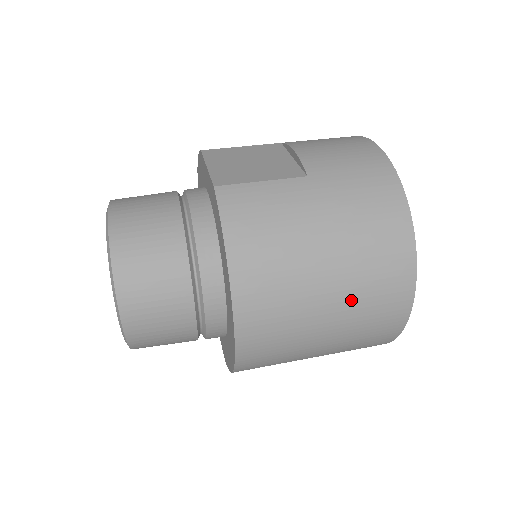
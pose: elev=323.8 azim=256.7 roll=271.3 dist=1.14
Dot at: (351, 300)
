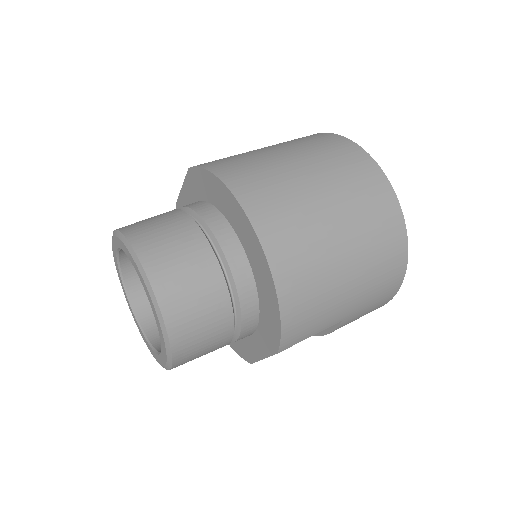
Dot at: (333, 180)
